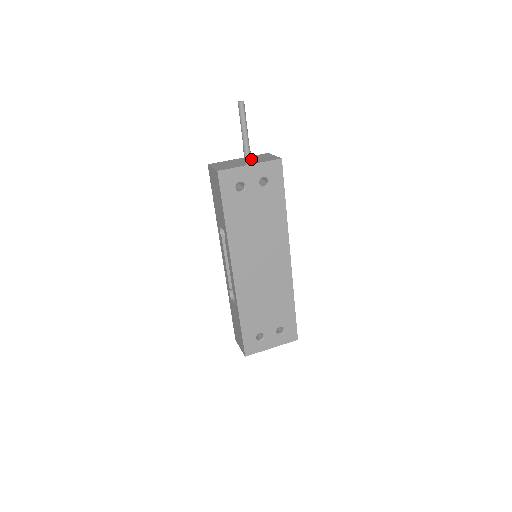
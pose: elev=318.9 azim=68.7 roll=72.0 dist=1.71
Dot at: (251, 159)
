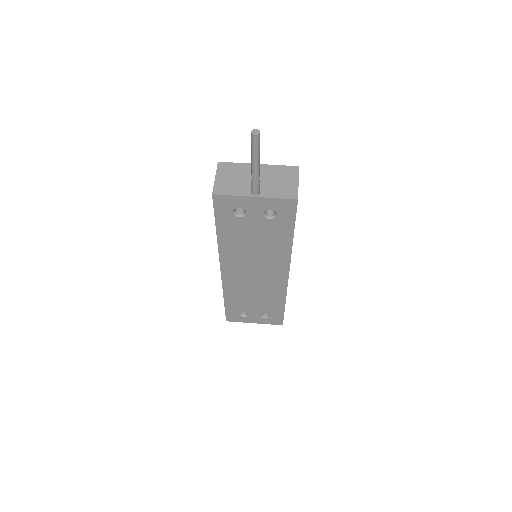
Dot at: (267, 178)
